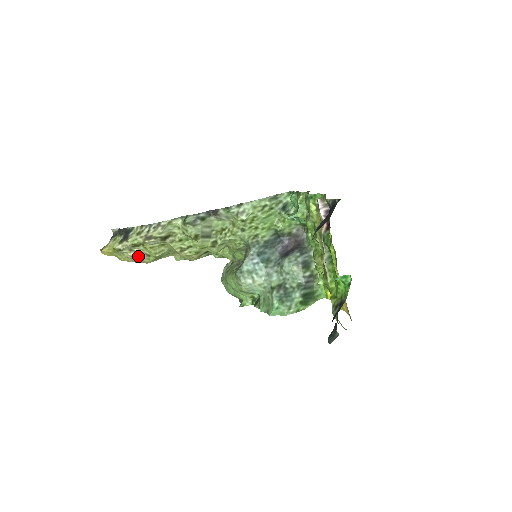
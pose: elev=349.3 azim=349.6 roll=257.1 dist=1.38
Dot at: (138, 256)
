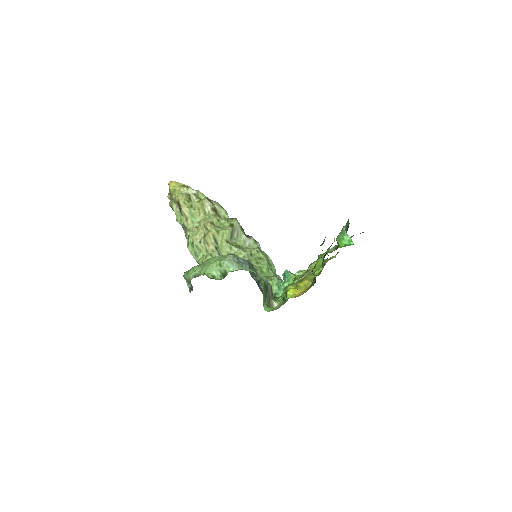
Dot at: (188, 200)
